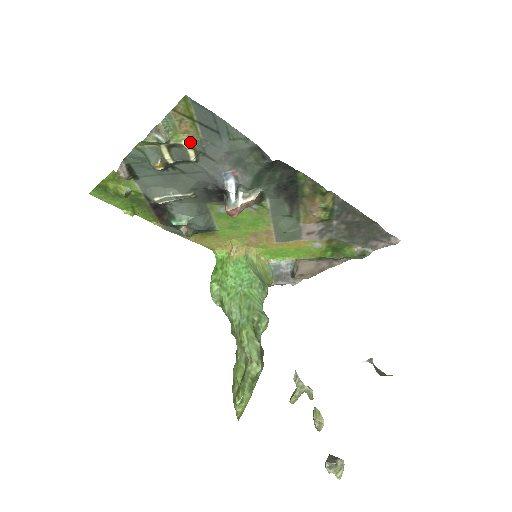
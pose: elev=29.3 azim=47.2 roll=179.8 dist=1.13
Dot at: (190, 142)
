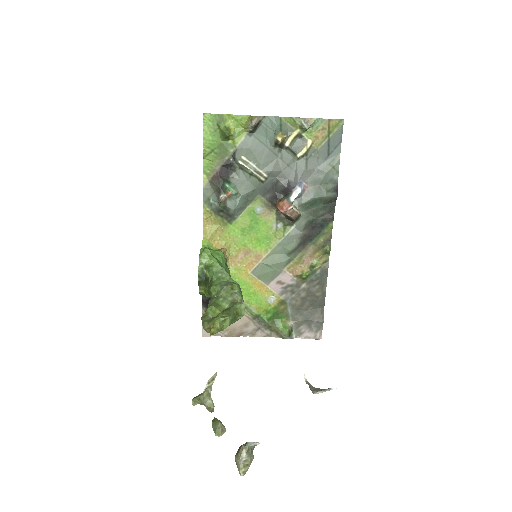
Dot at: (311, 144)
